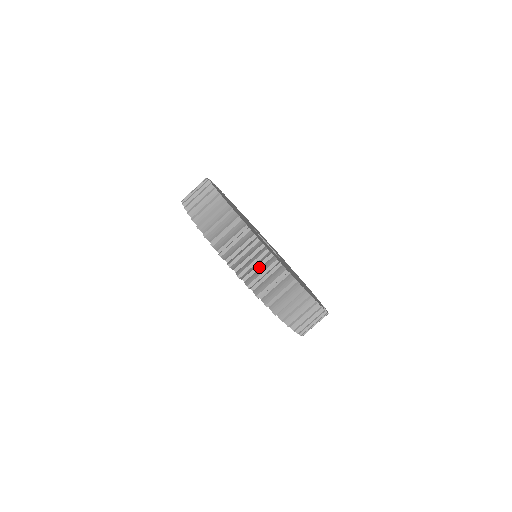
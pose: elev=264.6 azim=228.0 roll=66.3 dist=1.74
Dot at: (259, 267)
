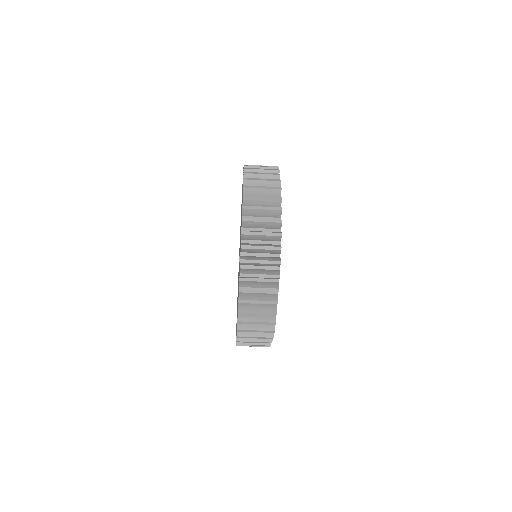
Dot at: occluded
